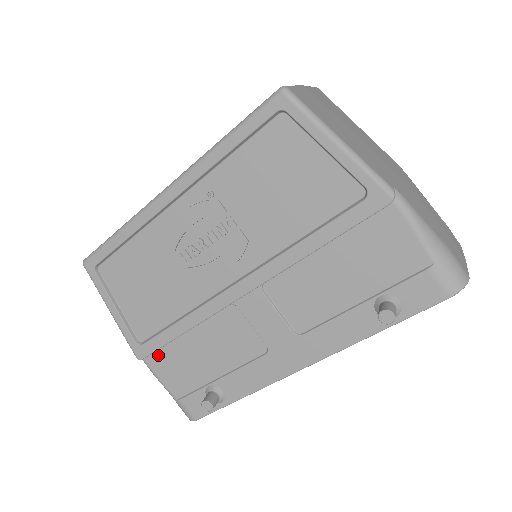
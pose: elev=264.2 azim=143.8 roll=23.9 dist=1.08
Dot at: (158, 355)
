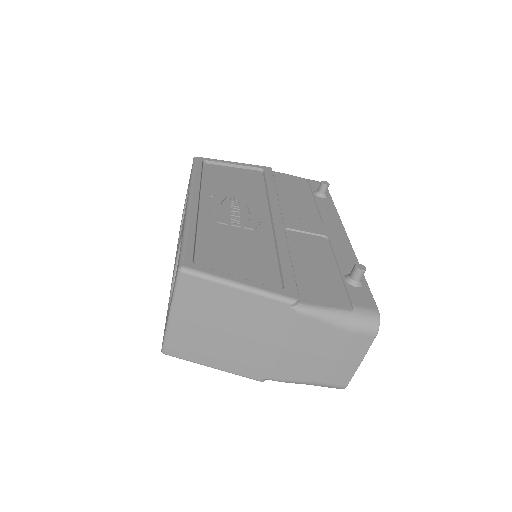
Dot at: occluded
